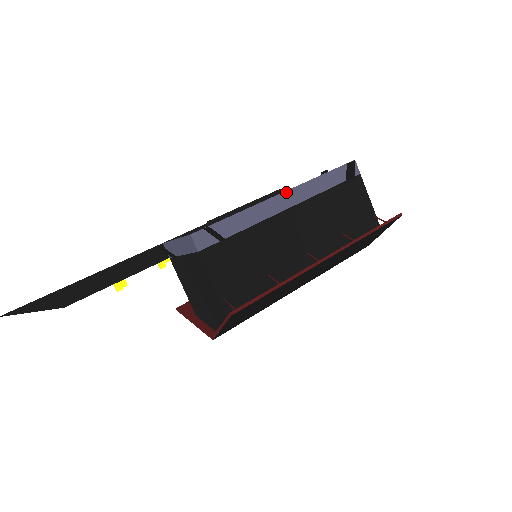
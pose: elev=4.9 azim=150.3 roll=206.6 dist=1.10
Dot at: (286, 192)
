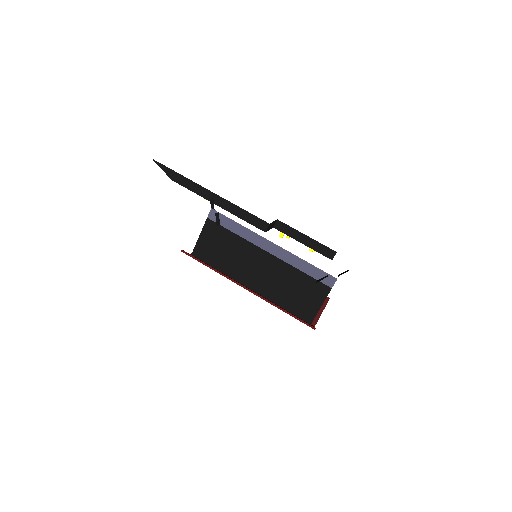
Dot at: (275, 245)
